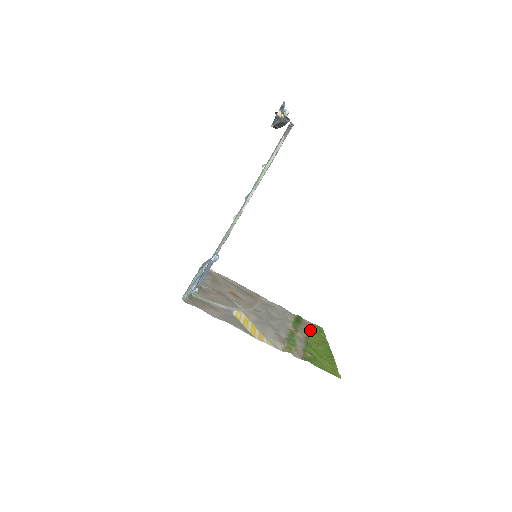
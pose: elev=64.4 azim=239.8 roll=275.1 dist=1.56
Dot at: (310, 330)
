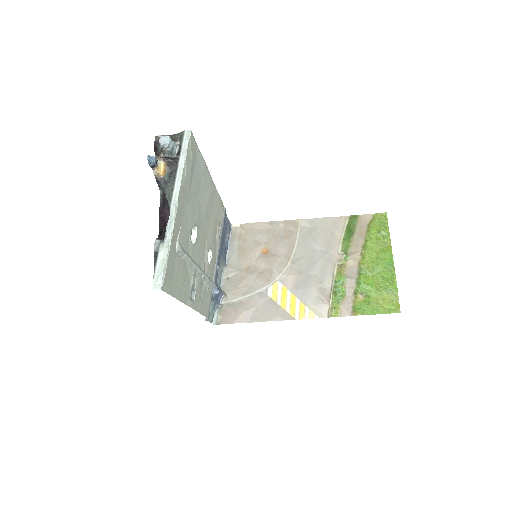
Dot at: (367, 237)
